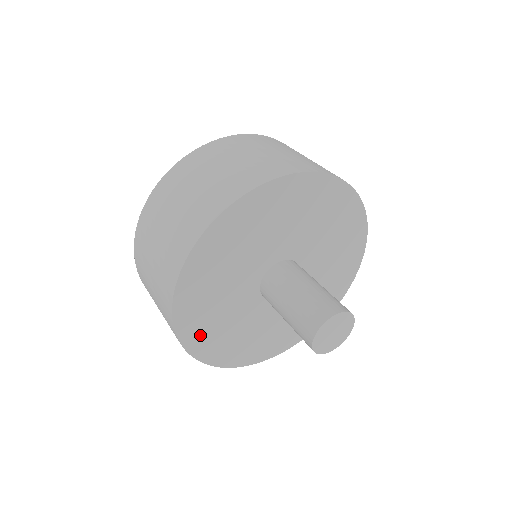
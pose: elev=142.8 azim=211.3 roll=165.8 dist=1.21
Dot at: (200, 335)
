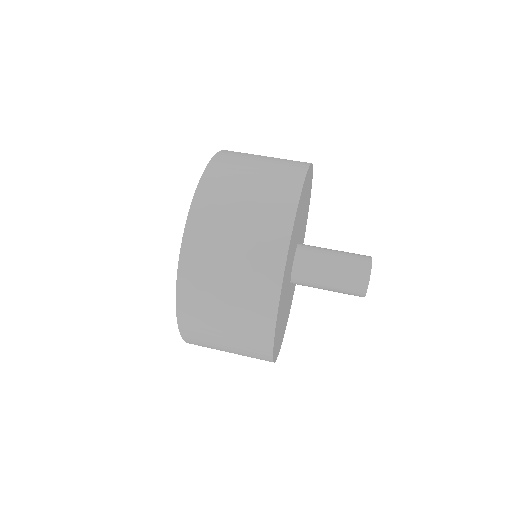
Dot at: (277, 335)
